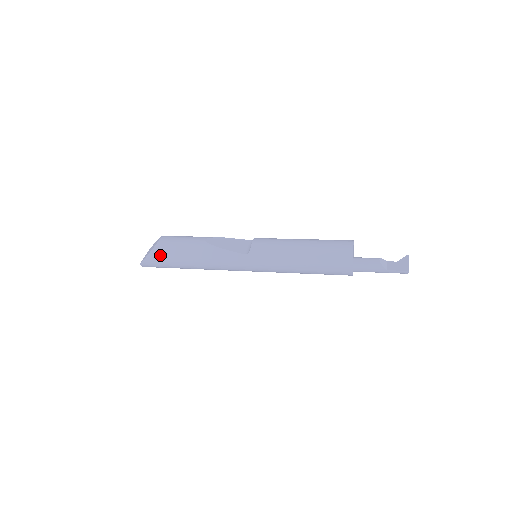
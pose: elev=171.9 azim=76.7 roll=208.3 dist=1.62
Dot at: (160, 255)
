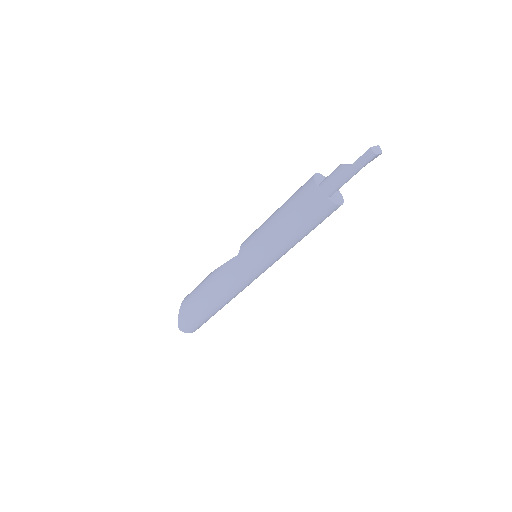
Dot at: (185, 307)
